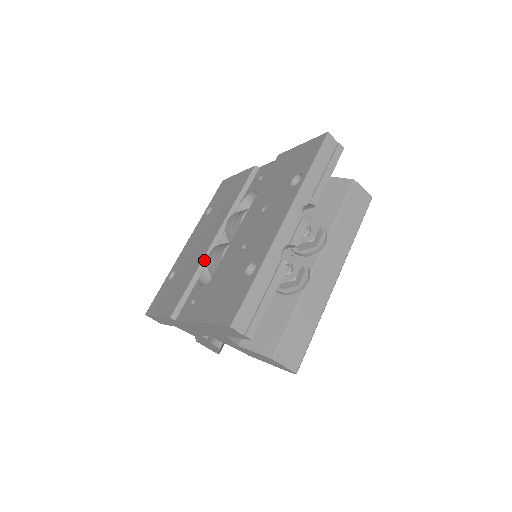
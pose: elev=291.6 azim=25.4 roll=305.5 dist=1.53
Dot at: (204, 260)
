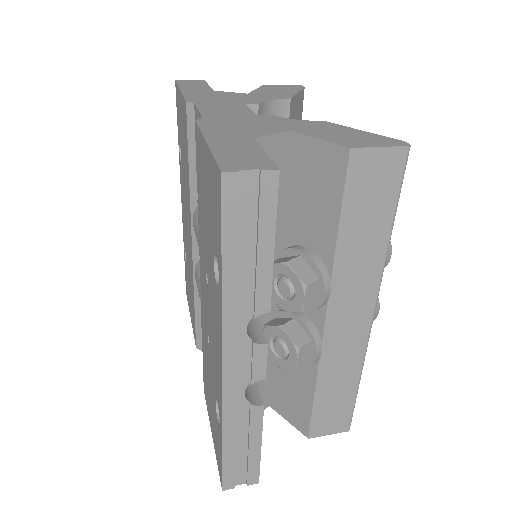
Dot at: (195, 279)
